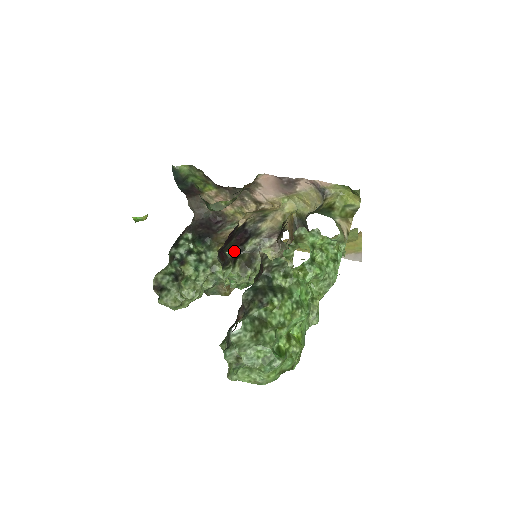
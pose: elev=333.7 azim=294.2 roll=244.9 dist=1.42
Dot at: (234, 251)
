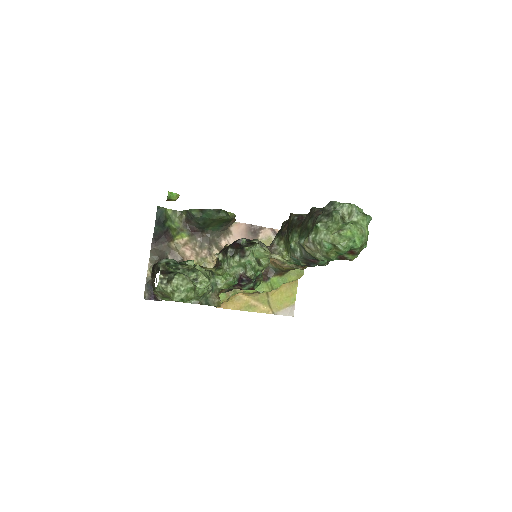
Dot at: (247, 241)
